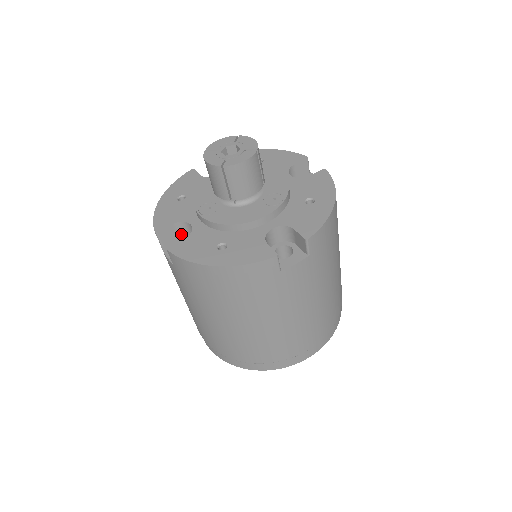
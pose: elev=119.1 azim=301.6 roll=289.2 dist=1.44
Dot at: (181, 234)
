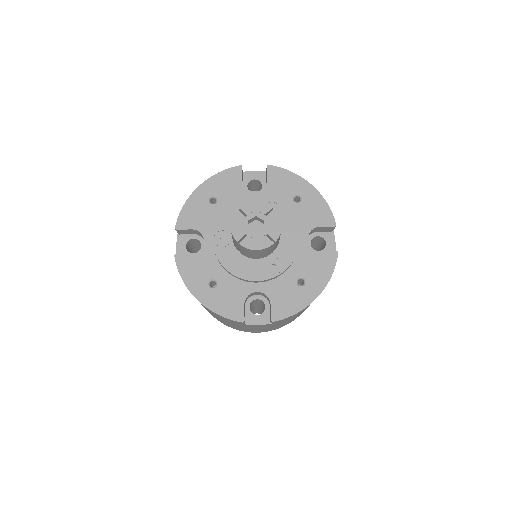
Dot at: (197, 233)
